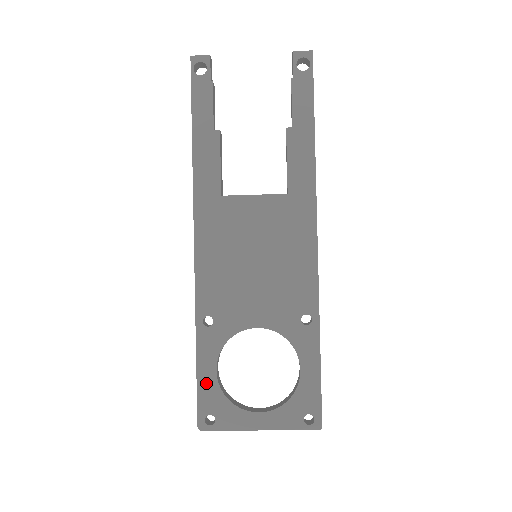
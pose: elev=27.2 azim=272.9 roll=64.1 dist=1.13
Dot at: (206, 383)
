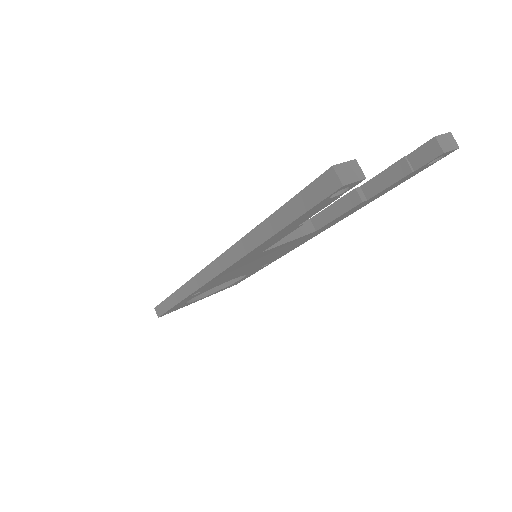
Dot at: (176, 307)
